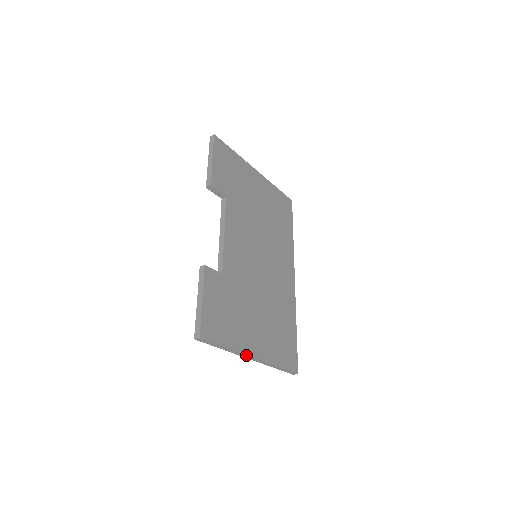
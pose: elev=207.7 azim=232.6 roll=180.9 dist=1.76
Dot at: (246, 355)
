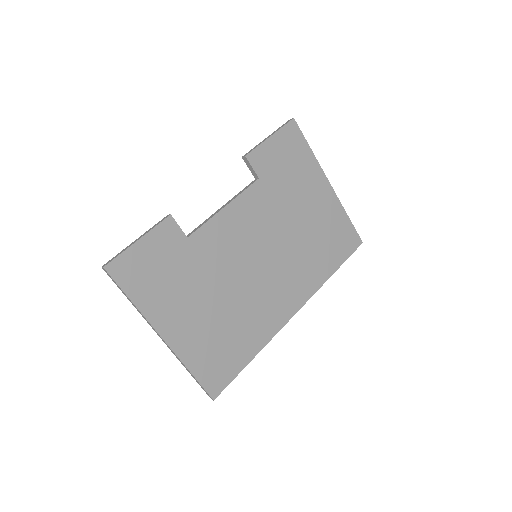
Dot at: (153, 327)
